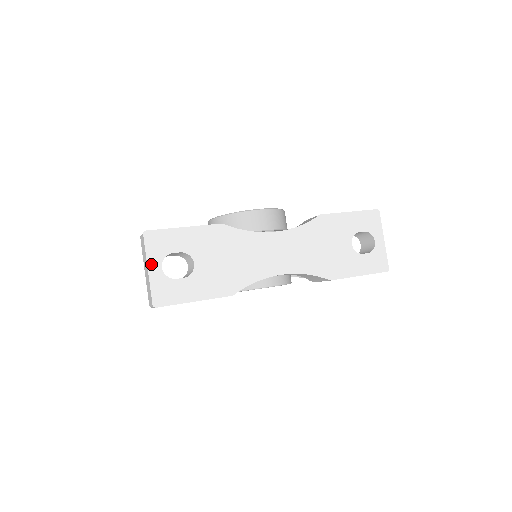
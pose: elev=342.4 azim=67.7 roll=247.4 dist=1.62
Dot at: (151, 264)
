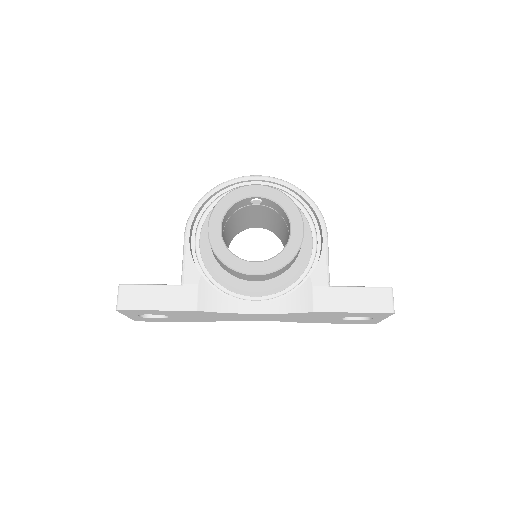
Dot at: (128, 315)
